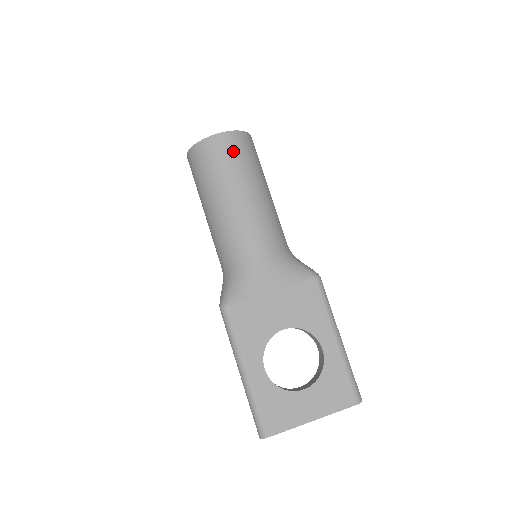
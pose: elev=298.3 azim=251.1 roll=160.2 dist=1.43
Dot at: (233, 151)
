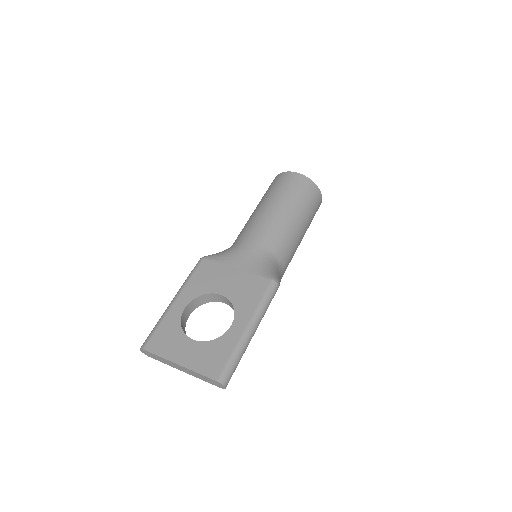
Dot at: (293, 184)
